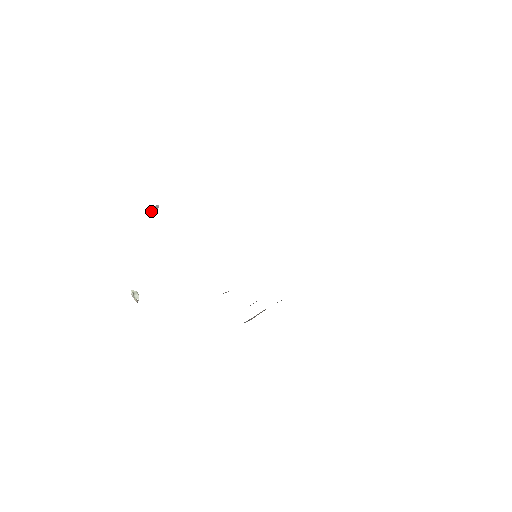
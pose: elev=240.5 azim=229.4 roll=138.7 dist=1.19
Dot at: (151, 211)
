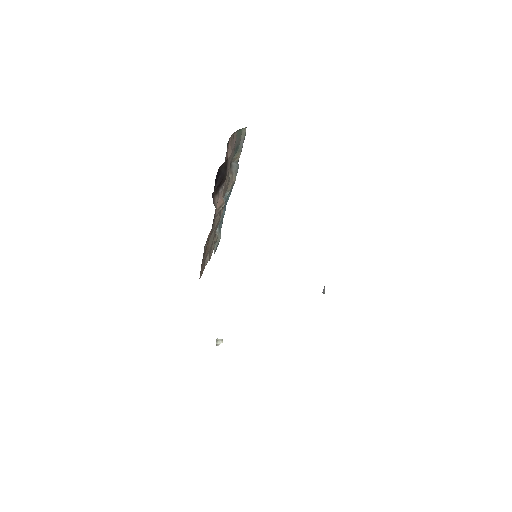
Dot at: occluded
